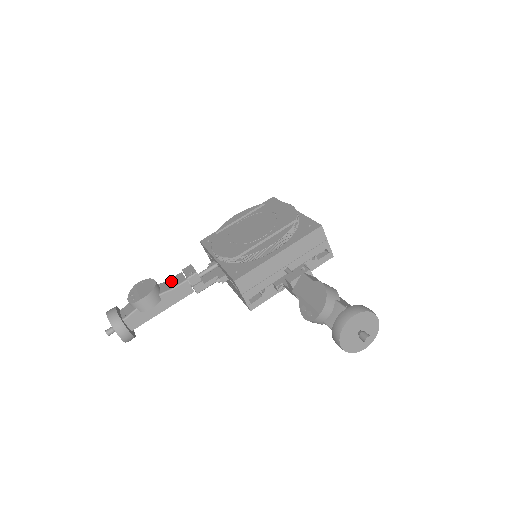
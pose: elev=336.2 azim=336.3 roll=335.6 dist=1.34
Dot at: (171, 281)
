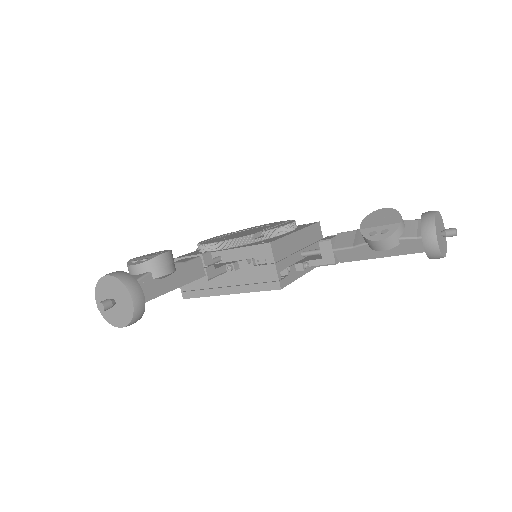
Dot at: occluded
